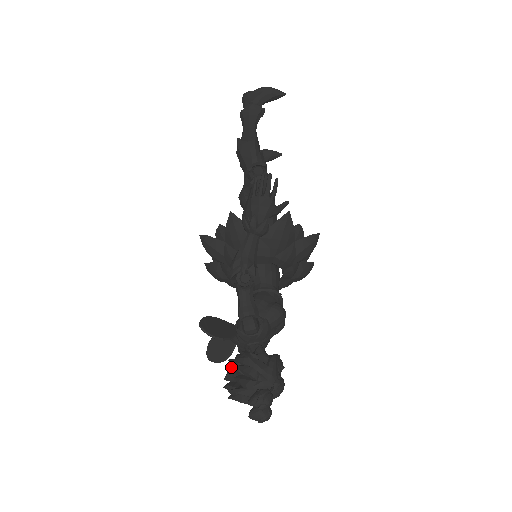
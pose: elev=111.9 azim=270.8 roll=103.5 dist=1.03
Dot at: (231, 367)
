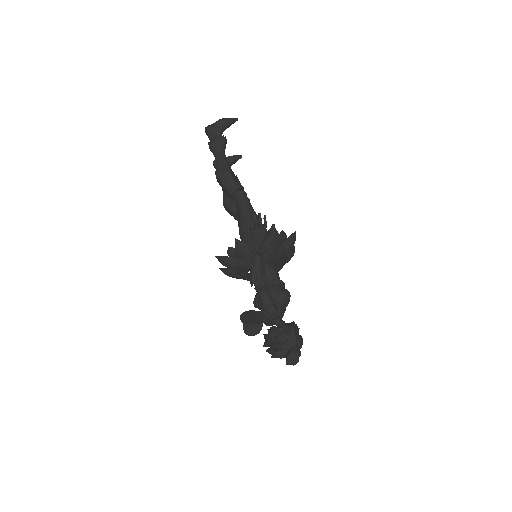
Dot at: (267, 339)
